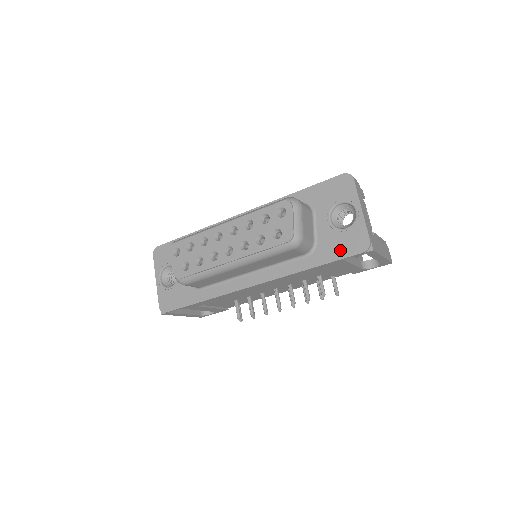
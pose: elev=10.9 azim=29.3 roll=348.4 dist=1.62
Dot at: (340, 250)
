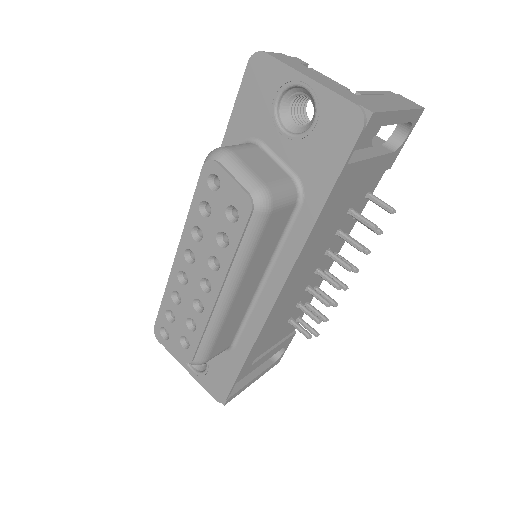
Dot at: (331, 157)
